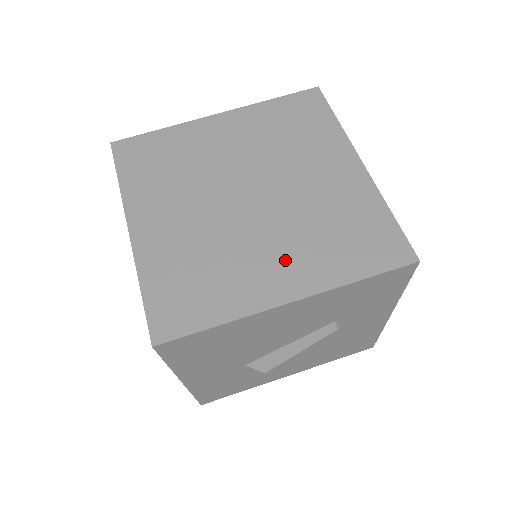
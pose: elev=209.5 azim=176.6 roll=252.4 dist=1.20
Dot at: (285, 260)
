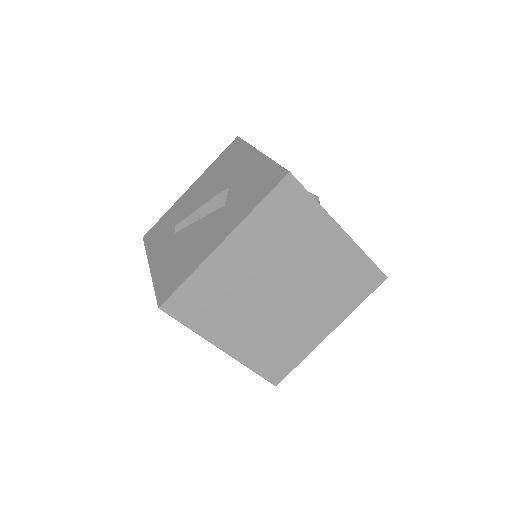
Dot at: (320, 316)
